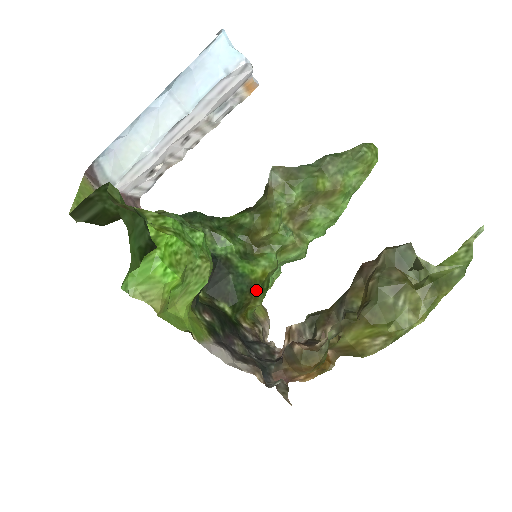
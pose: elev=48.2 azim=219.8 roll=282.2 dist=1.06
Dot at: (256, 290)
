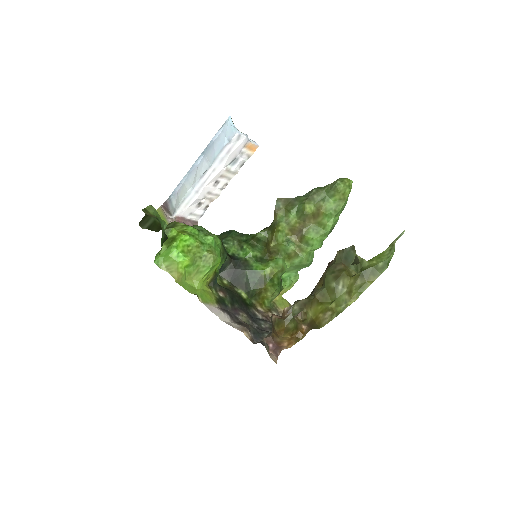
Dot at: (266, 283)
